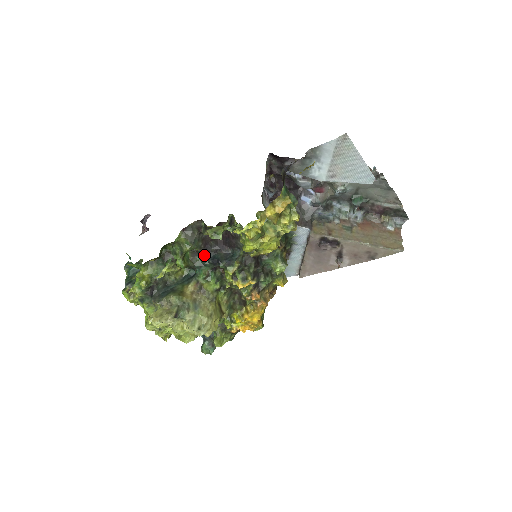
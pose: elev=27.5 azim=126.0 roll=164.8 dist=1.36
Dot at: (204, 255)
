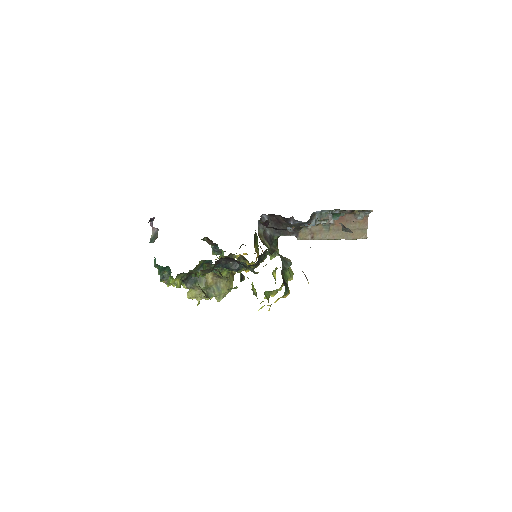
Dot at: (217, 264)
